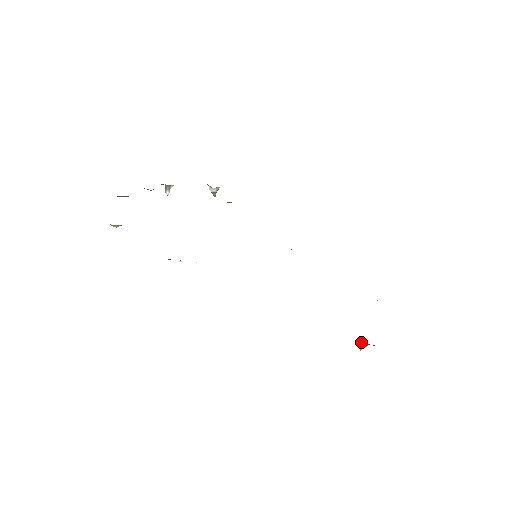
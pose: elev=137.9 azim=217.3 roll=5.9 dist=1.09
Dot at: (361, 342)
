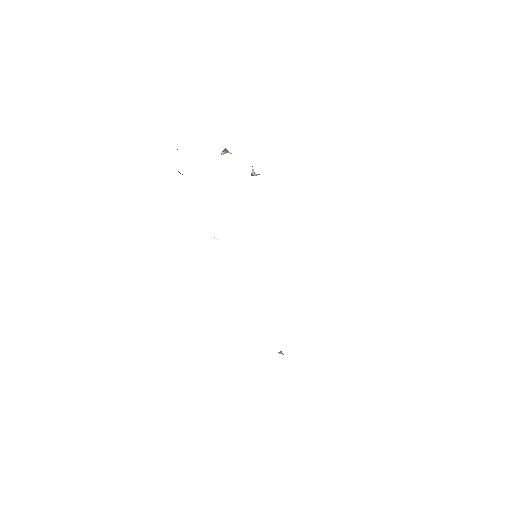
Dot at: (281, 351)
